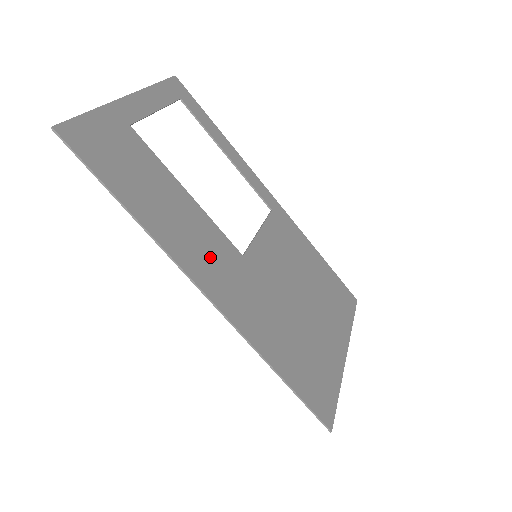
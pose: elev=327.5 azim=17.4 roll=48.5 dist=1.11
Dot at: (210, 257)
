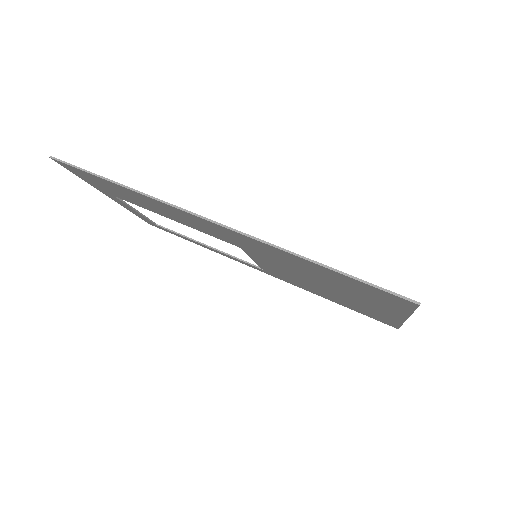
Dot at: occluded
